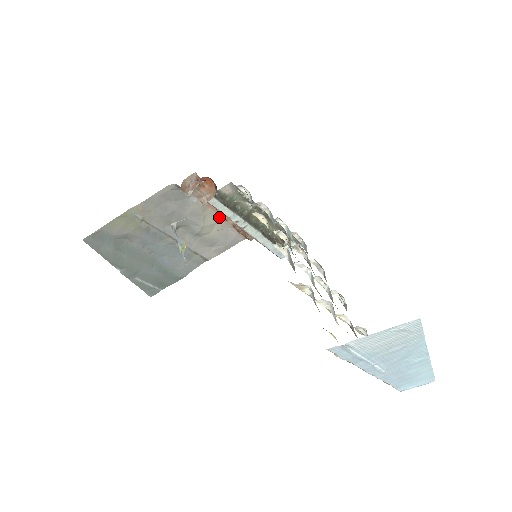
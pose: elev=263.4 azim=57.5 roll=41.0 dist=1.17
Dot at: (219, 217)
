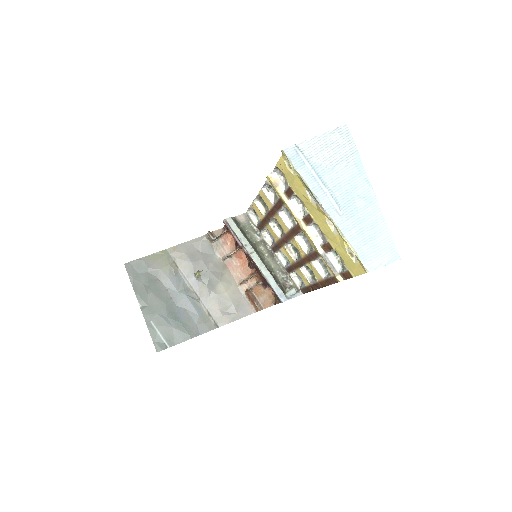
Dot at: (235, 281)
